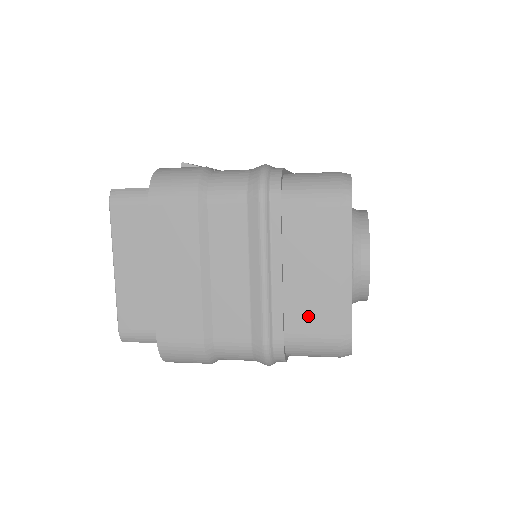
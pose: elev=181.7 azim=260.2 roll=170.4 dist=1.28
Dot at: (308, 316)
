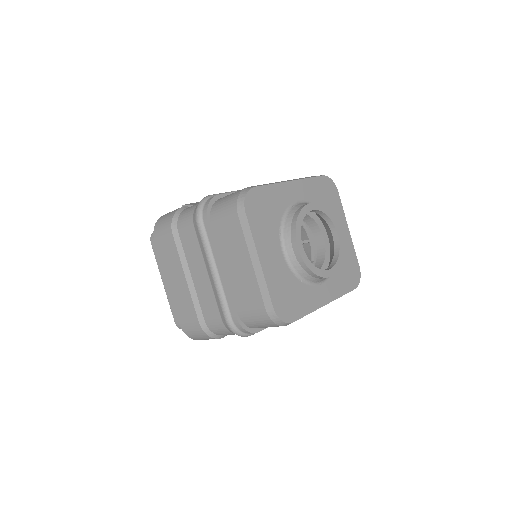
Dot at: (245, 298)
